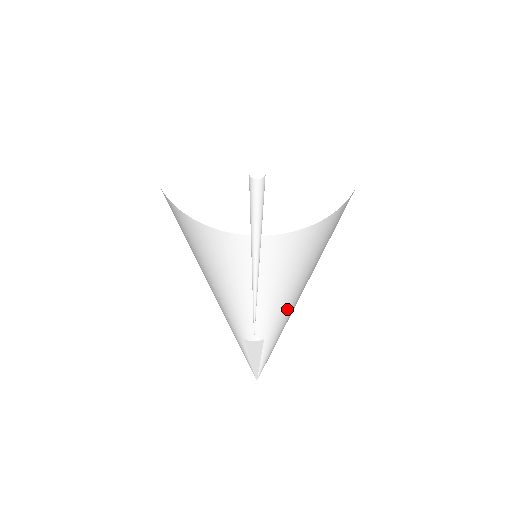
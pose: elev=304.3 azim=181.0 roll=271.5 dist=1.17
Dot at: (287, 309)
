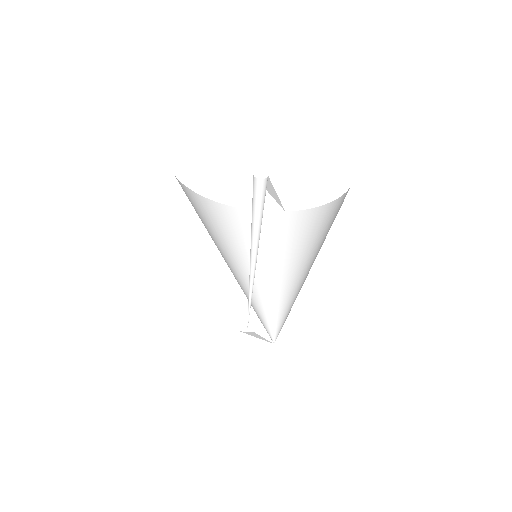
Dot at: (299, 285)
